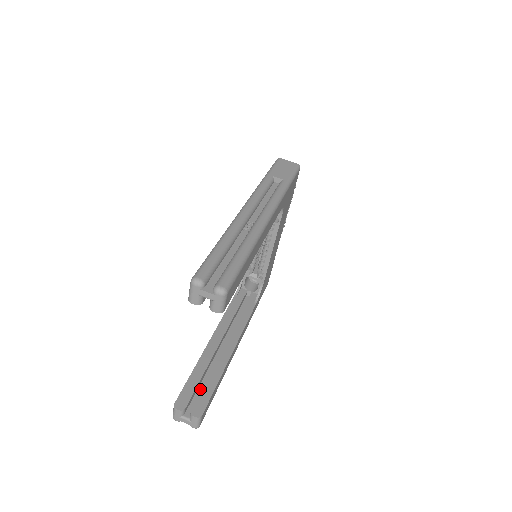
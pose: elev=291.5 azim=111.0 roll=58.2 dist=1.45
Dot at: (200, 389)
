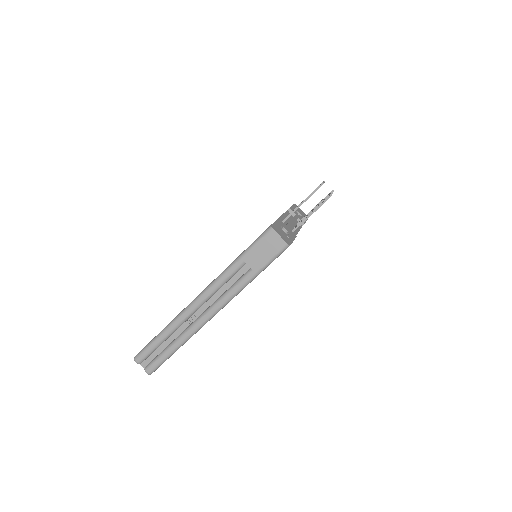
Dot at: occluded
